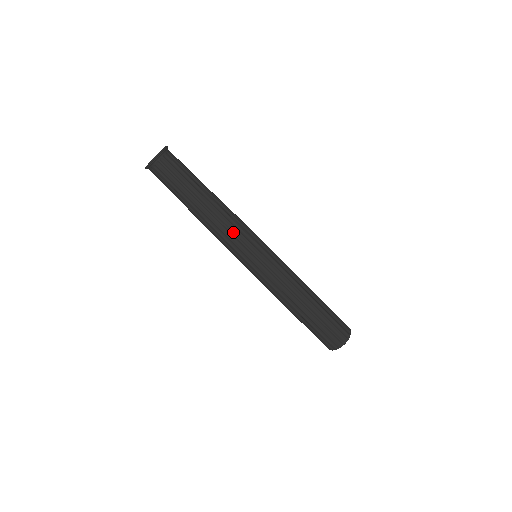
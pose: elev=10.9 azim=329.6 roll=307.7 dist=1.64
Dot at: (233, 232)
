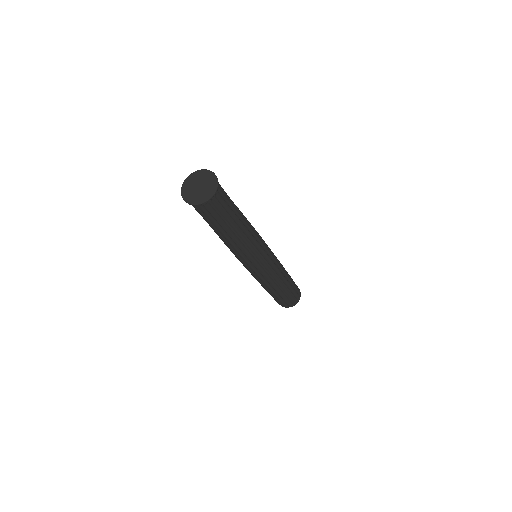
Dot at: (252, 251)
